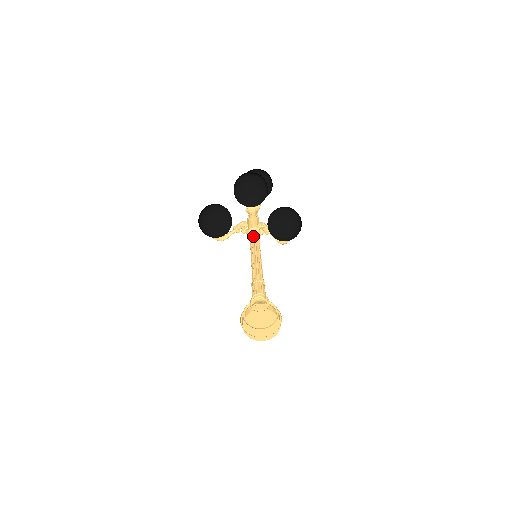
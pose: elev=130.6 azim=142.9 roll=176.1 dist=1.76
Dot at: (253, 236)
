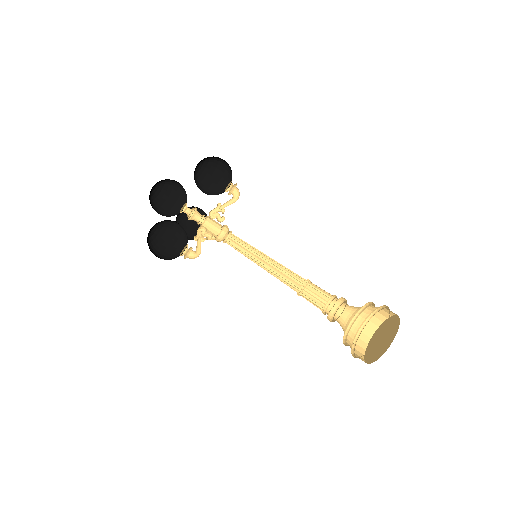
Dot at: (229, 242)
